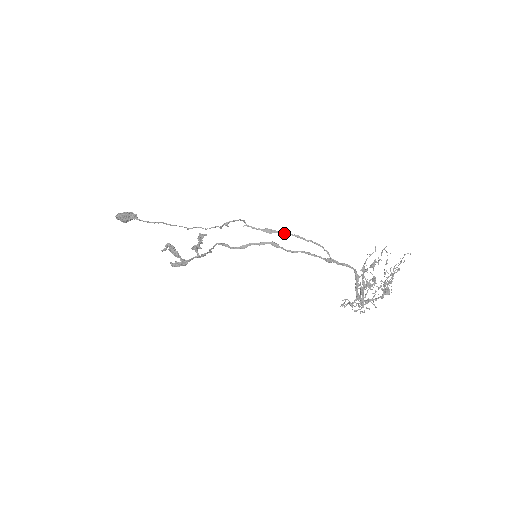
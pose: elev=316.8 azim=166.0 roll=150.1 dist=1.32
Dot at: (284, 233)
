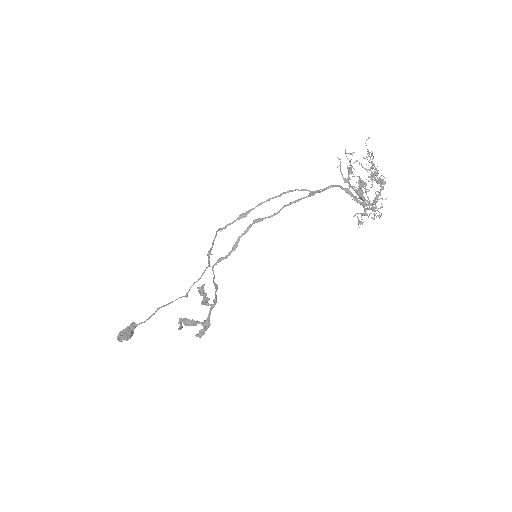
Dot at: (257, 206)
